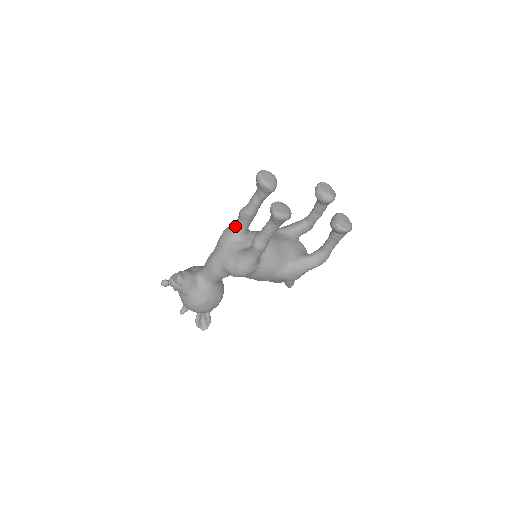
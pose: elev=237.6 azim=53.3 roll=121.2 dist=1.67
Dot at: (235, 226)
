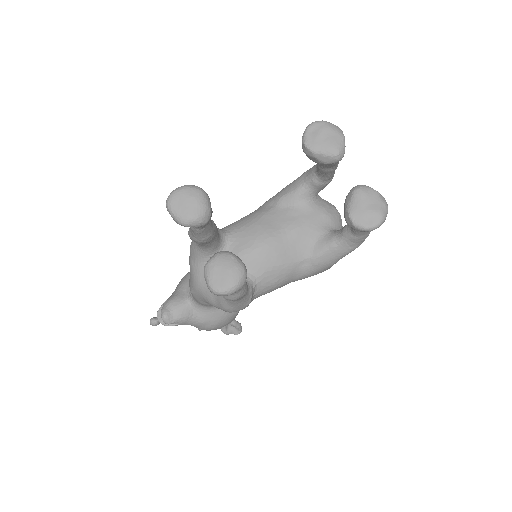
Dot at: (197, 246)
